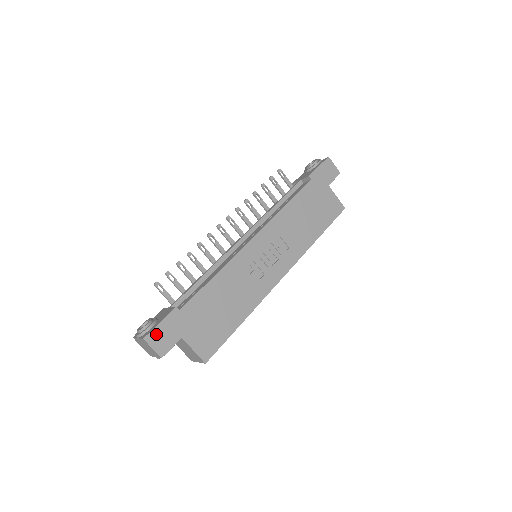
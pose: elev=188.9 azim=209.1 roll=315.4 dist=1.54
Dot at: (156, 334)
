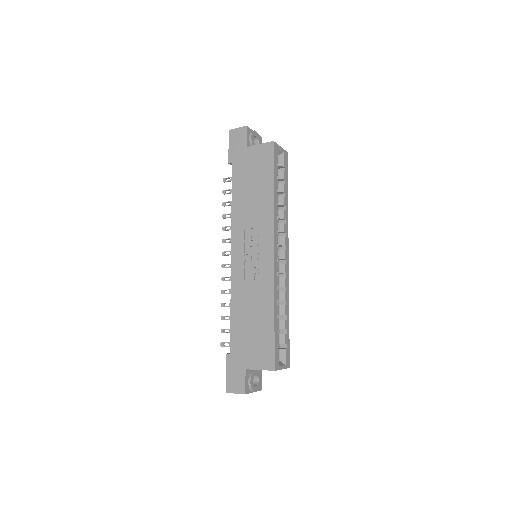
Dot at: (230, 382)
